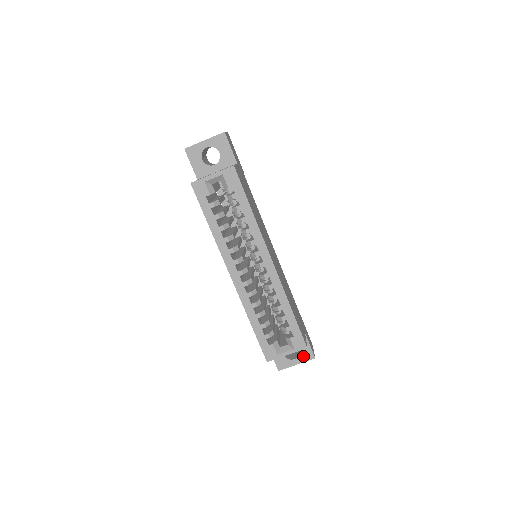
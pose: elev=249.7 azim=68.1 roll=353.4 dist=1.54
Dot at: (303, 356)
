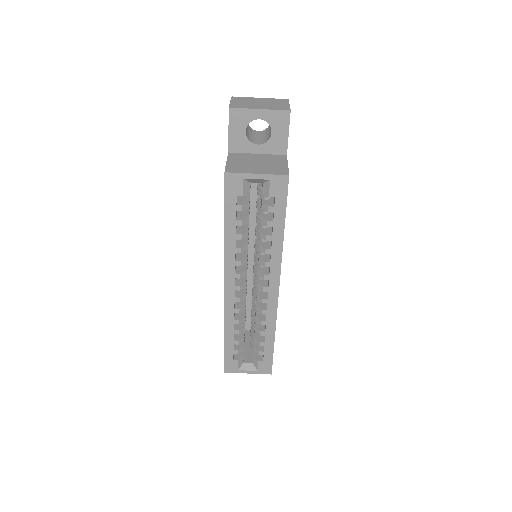
Dot at: occluded
